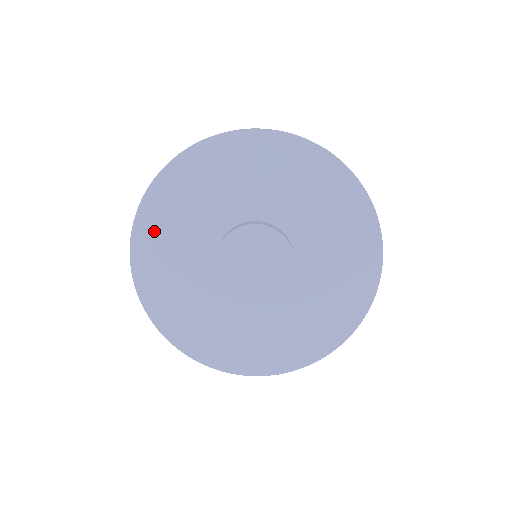
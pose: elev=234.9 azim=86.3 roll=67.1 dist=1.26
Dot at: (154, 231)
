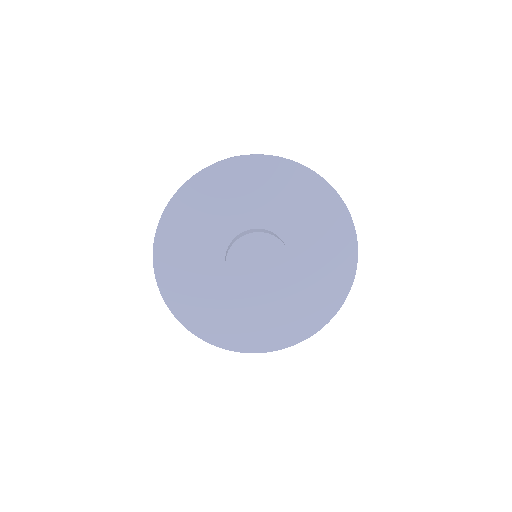
Dot at: (172, 248)
